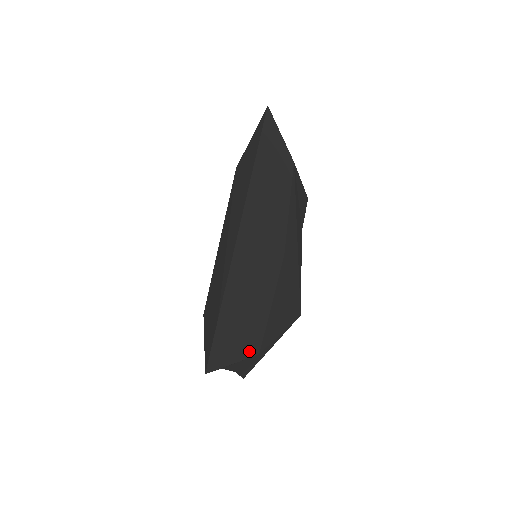
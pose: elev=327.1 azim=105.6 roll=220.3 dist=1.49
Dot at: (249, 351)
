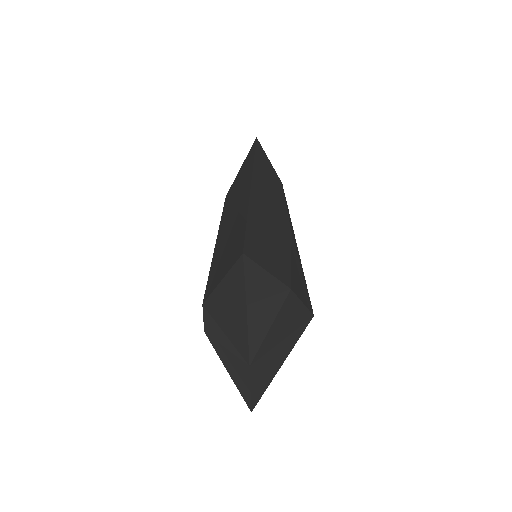
Dot at: (281, 277)
